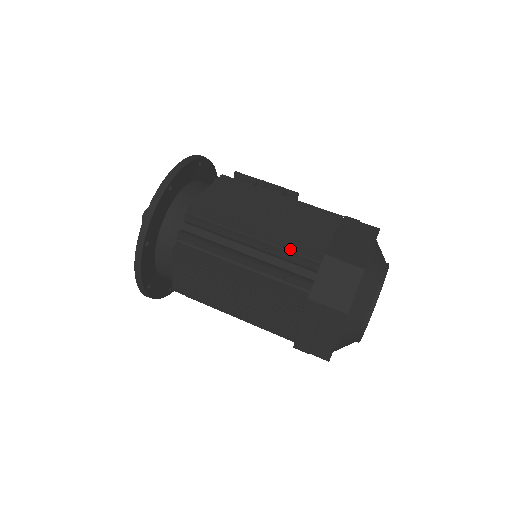
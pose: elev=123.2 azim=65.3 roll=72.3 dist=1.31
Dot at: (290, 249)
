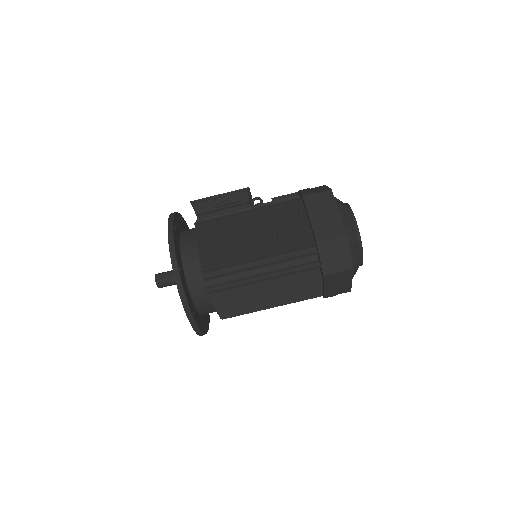
Dot at: (290, 252)
